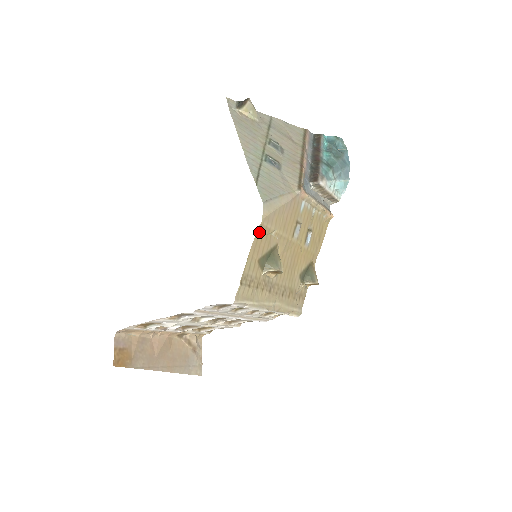
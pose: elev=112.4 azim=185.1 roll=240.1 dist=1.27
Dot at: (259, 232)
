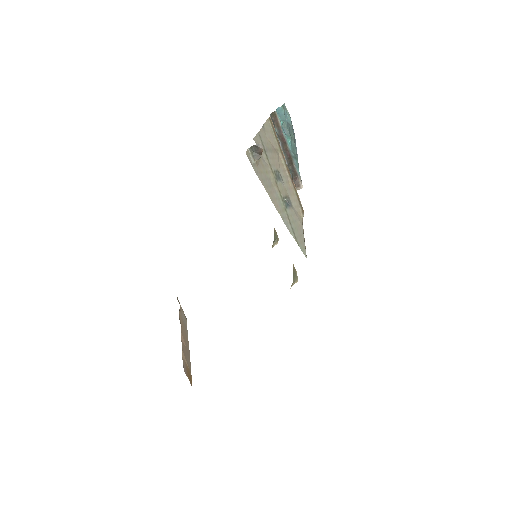
Dot at: occluded
